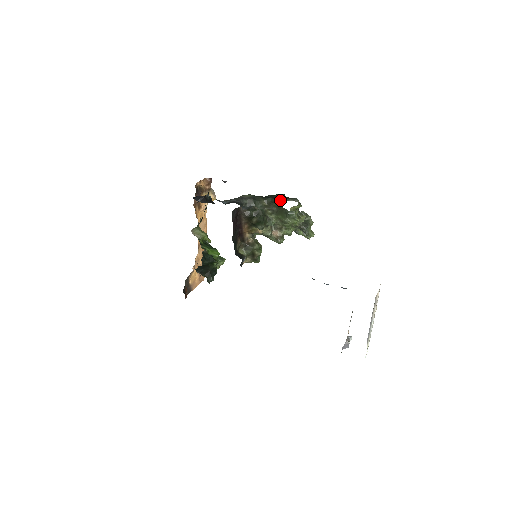
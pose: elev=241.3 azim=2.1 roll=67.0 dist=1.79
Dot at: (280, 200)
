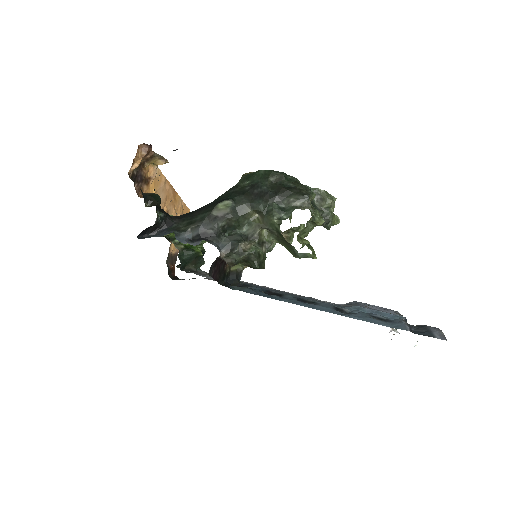
Dot at: (278, 204)
